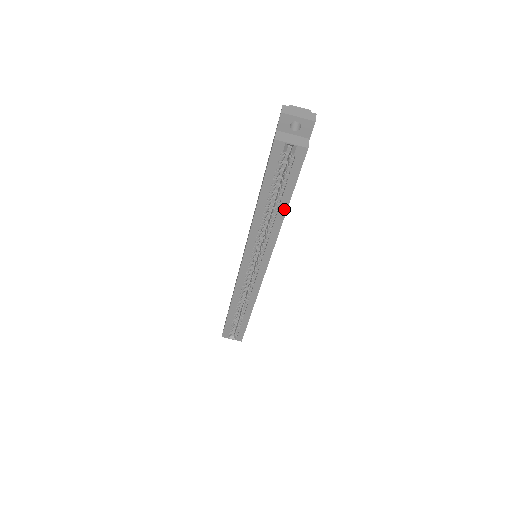
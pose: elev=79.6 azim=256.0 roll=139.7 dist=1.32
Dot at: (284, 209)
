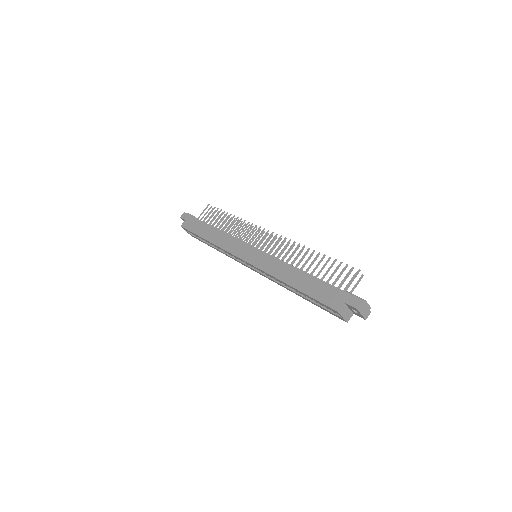
Dot at: occluded
